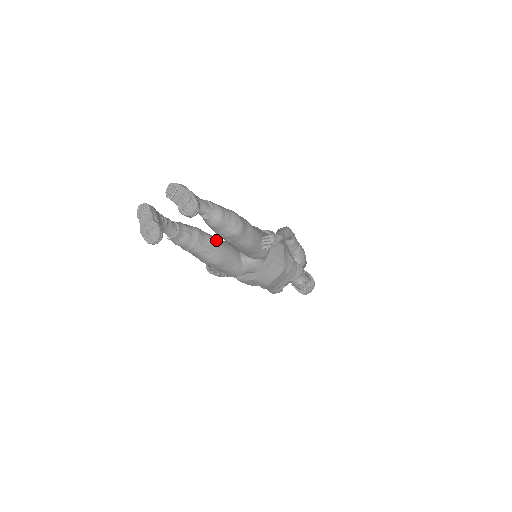
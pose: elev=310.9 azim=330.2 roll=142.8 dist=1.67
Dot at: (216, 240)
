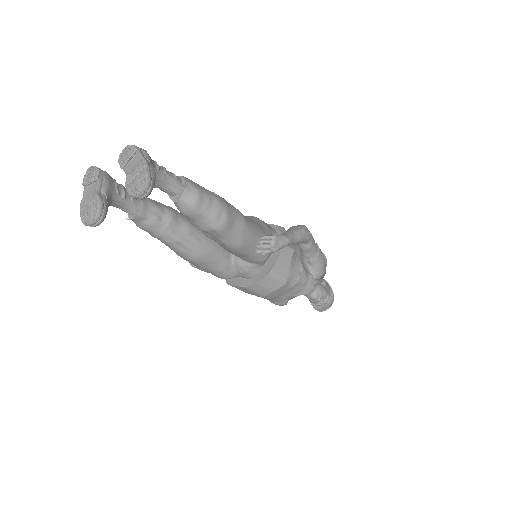
Dot at: (197, 229)
